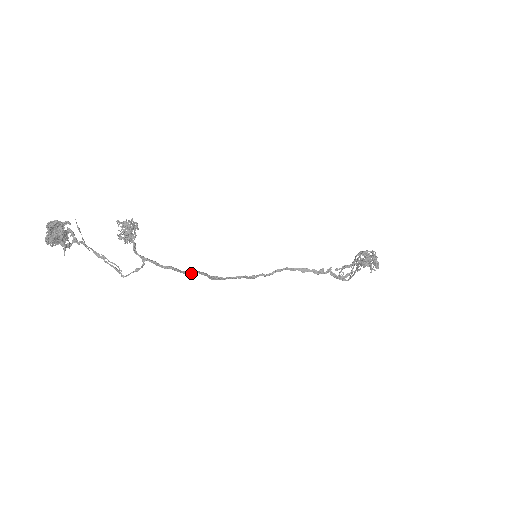
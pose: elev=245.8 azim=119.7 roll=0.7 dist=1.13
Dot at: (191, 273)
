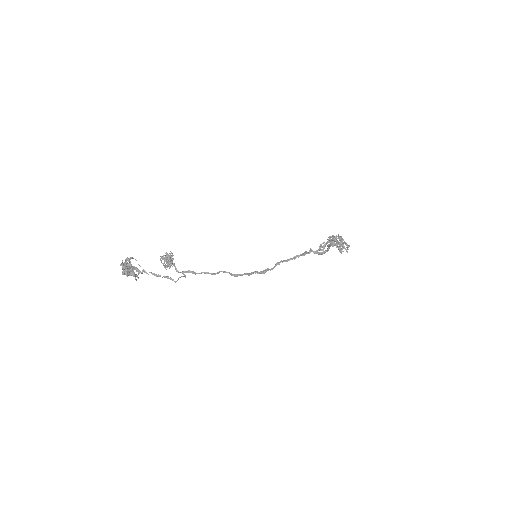
Dot at: (218, 273)
